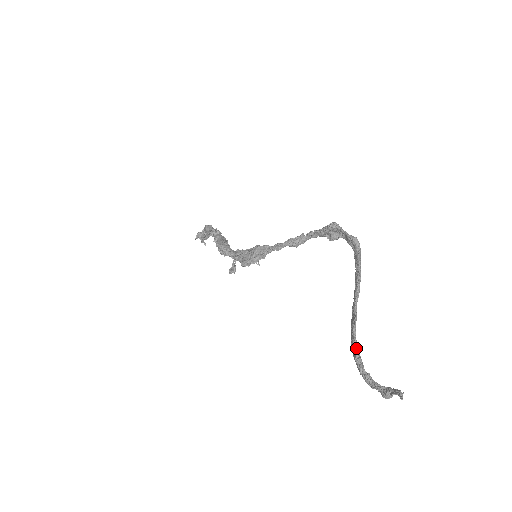
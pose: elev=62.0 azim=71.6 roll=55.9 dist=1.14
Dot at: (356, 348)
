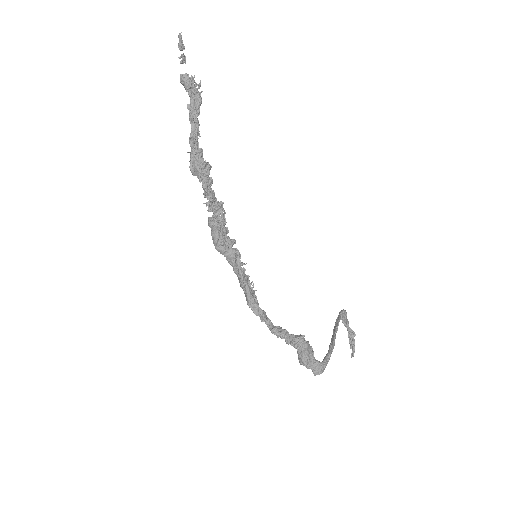
Dot at: occluded
